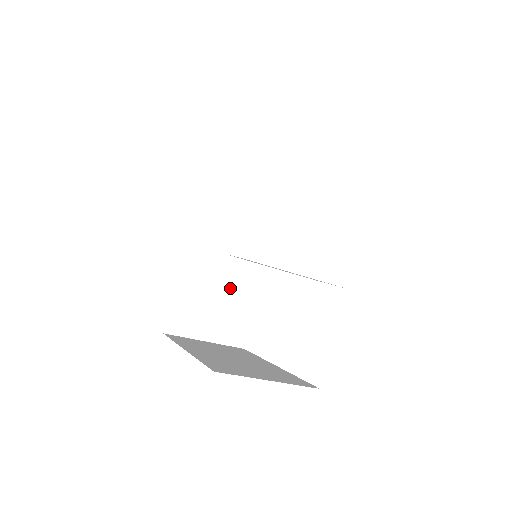
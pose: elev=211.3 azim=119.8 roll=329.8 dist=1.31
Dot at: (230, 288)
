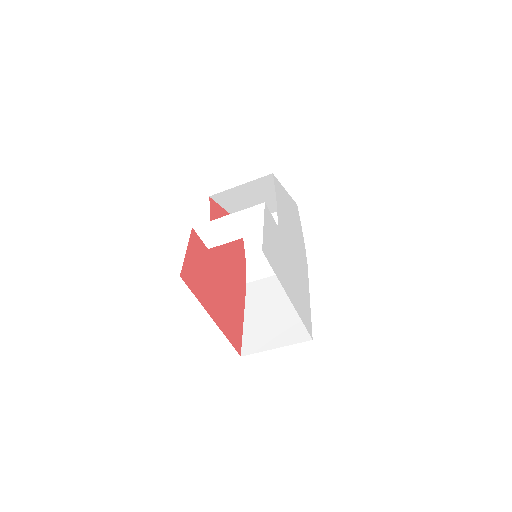
Dot at: (284, 308)
